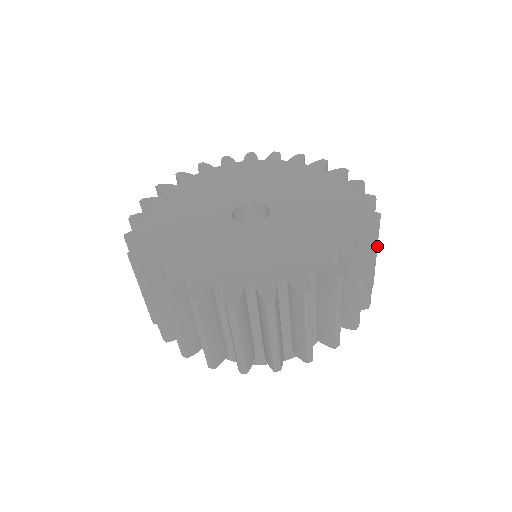
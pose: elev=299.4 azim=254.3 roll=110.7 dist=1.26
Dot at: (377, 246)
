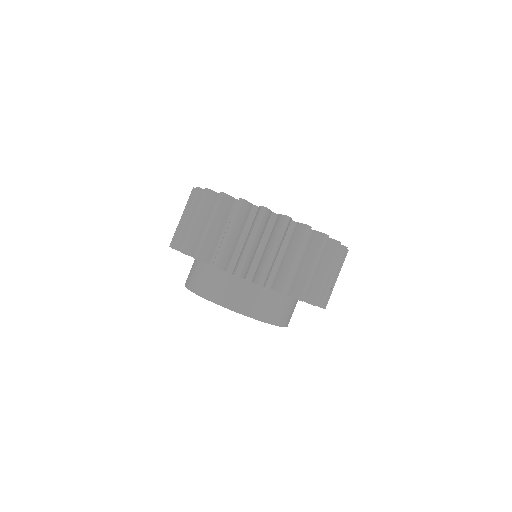
Dot at: (329, 265)
